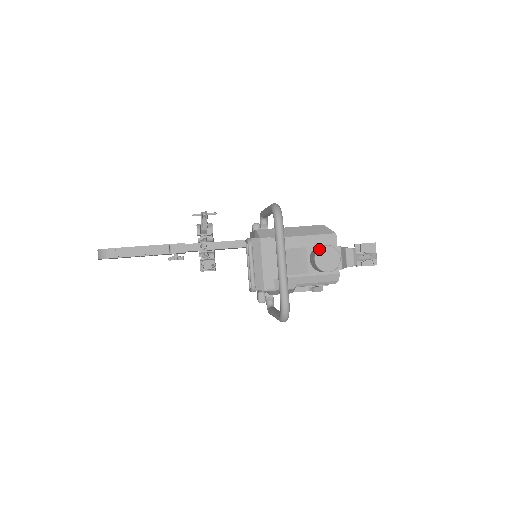
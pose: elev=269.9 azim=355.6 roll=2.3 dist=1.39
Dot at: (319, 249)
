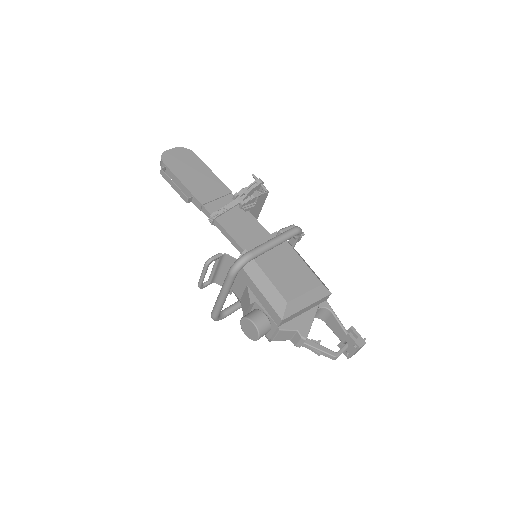
Dot at: (247, 318)
